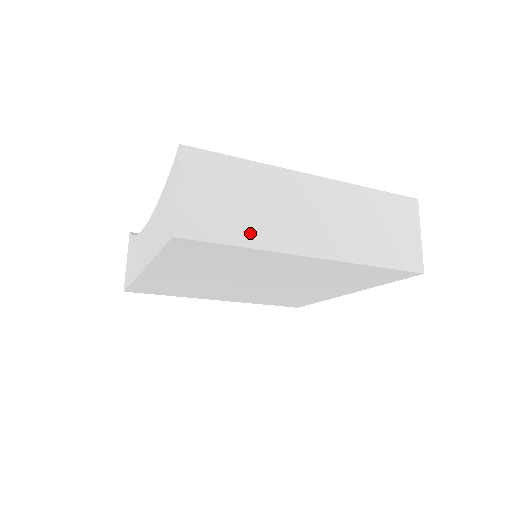
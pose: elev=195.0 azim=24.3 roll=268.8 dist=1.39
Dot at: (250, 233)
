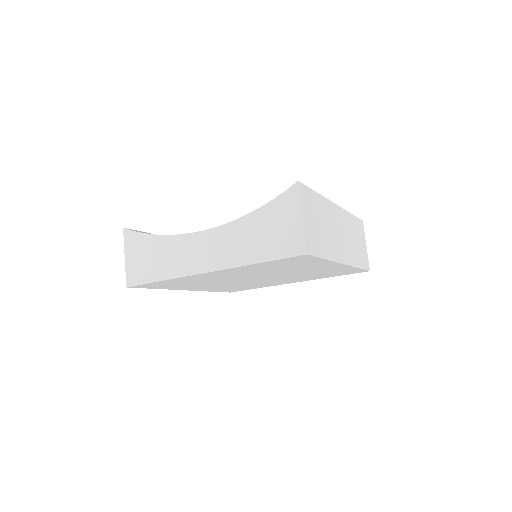
Dot at: (327, 249)
